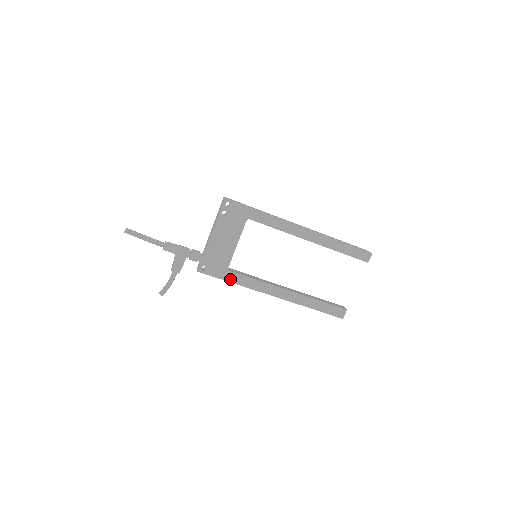
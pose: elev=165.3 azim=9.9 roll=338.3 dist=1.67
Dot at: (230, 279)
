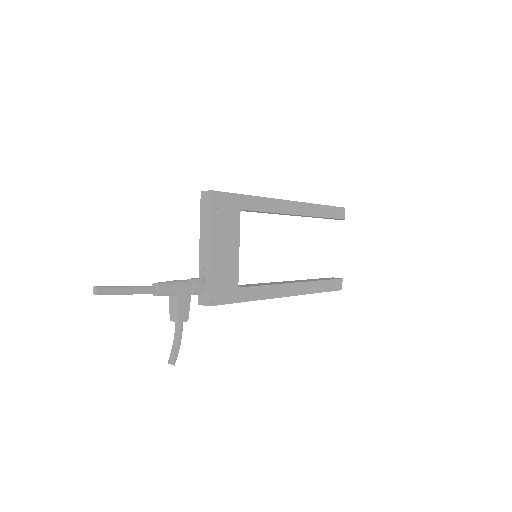
Dot at: (244, 298)
